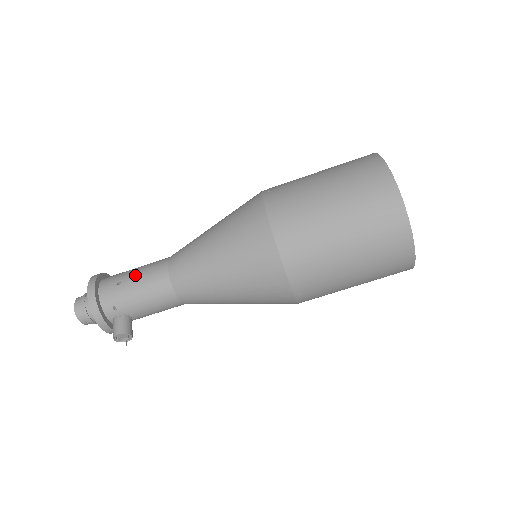
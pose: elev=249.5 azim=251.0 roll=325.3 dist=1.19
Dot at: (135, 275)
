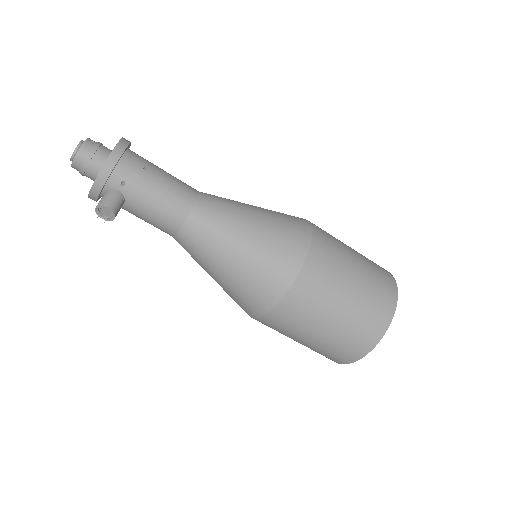
Dot at: (164, 177)
